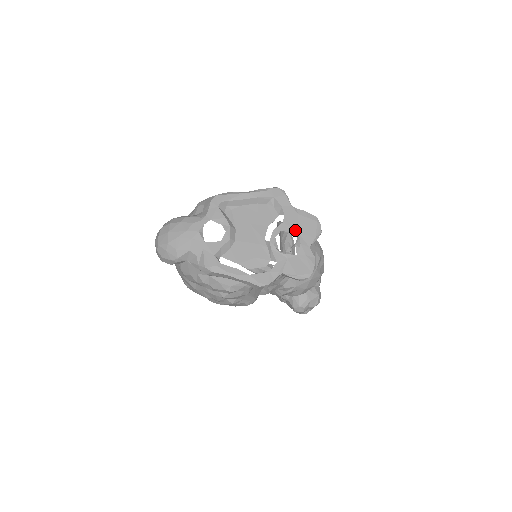
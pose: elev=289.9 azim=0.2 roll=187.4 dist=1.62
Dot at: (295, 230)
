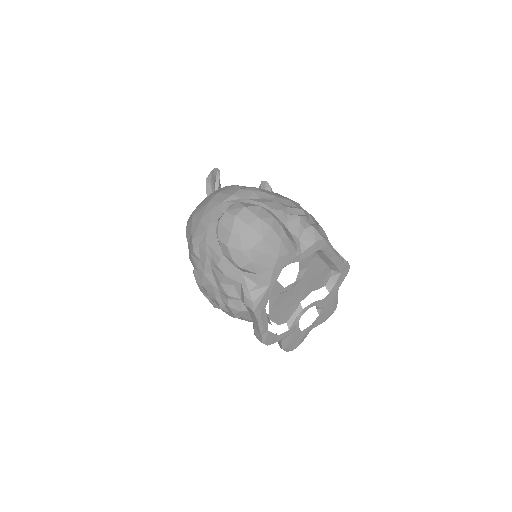
Dot at: (321, 311)
